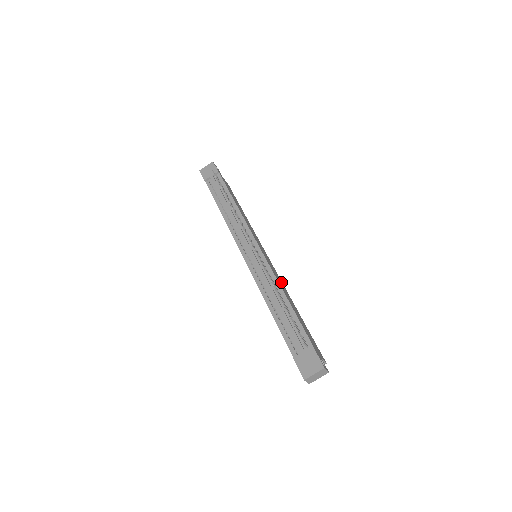
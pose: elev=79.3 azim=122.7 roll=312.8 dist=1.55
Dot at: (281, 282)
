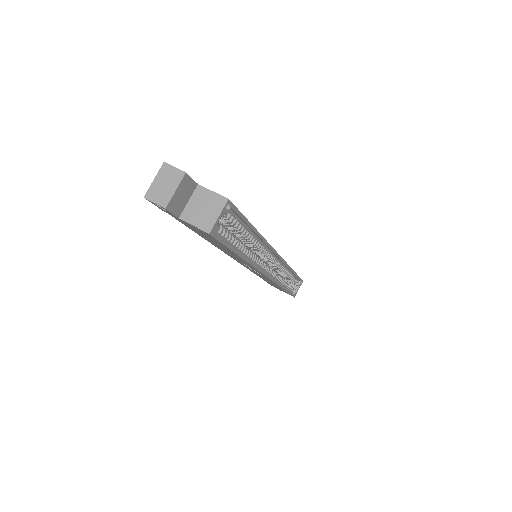
Dot at: occluded
